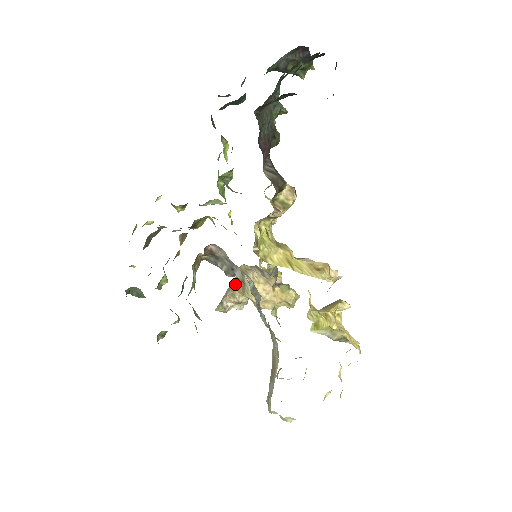
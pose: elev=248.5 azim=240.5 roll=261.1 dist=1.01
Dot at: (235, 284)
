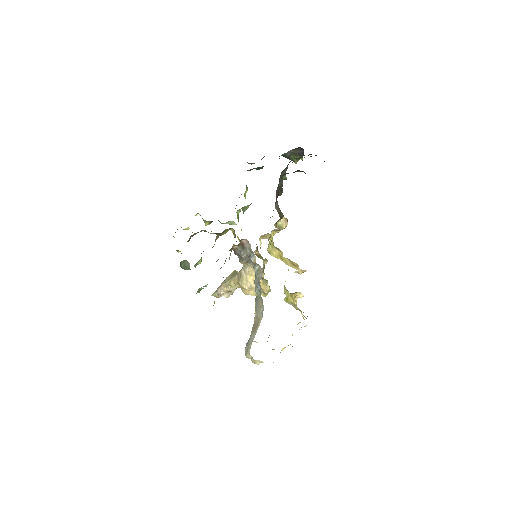
Dot at: (230, 278)
